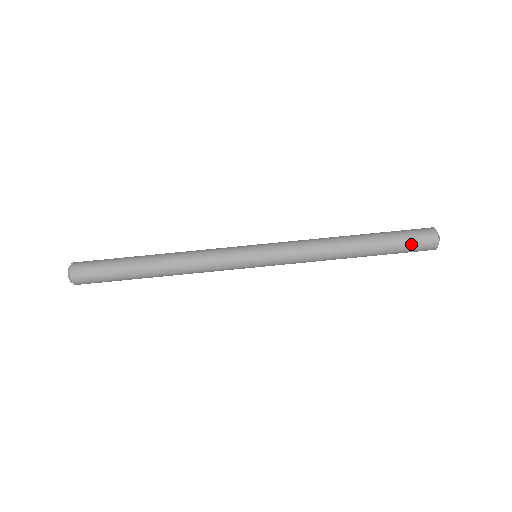
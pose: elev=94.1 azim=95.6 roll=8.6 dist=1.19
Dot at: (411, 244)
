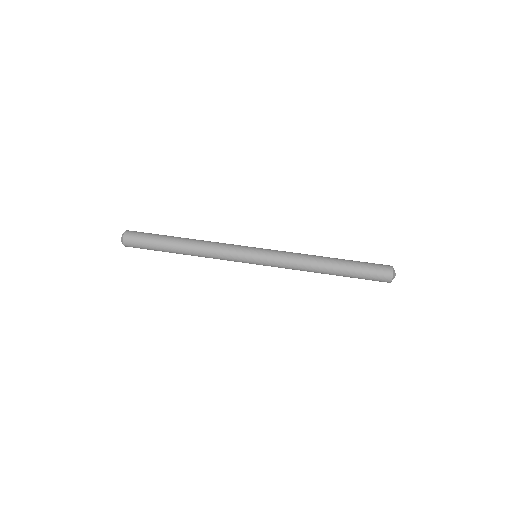
Dot at: (370, 278)
